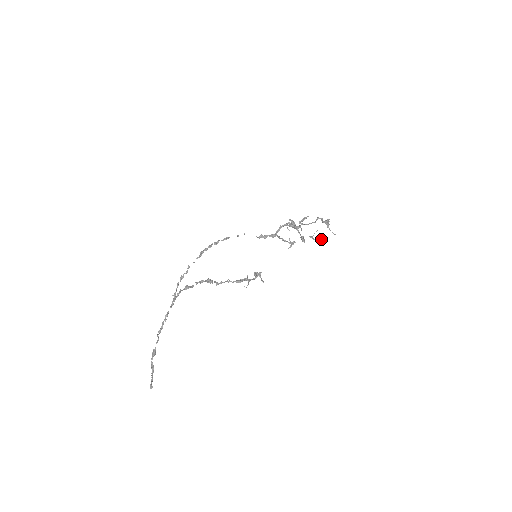
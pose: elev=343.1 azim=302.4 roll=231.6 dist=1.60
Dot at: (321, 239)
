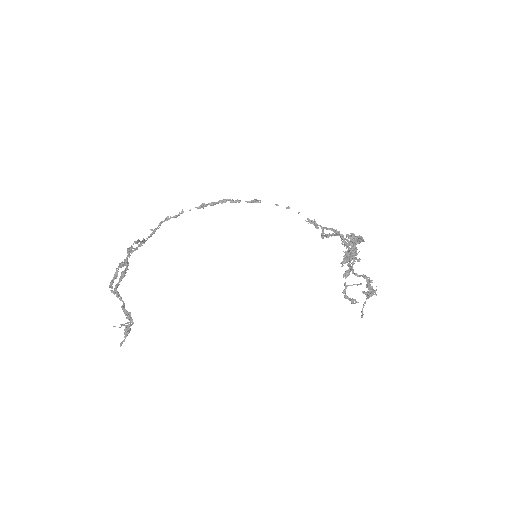
Dot at: (353, 300)
